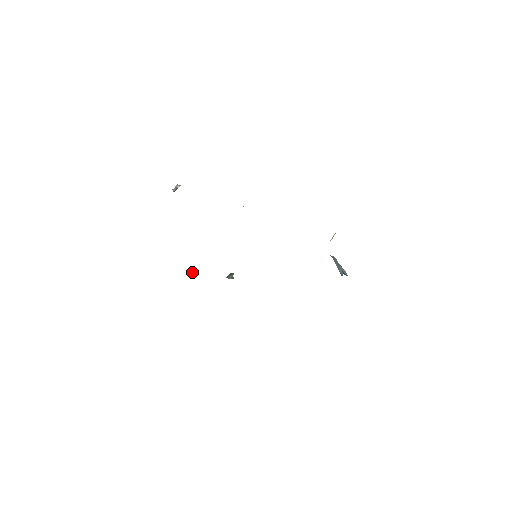
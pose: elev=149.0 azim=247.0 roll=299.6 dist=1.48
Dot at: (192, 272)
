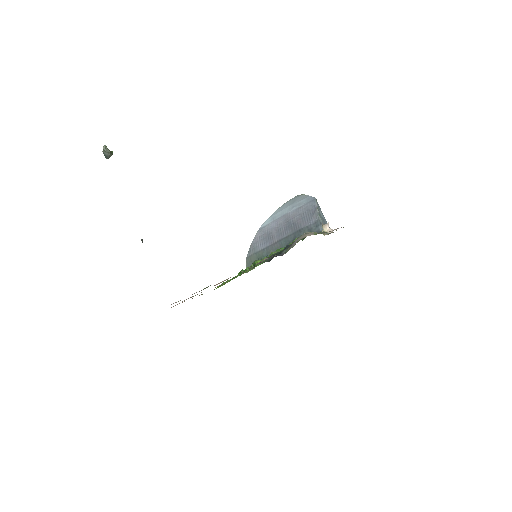
Dot at: (142, 242)
